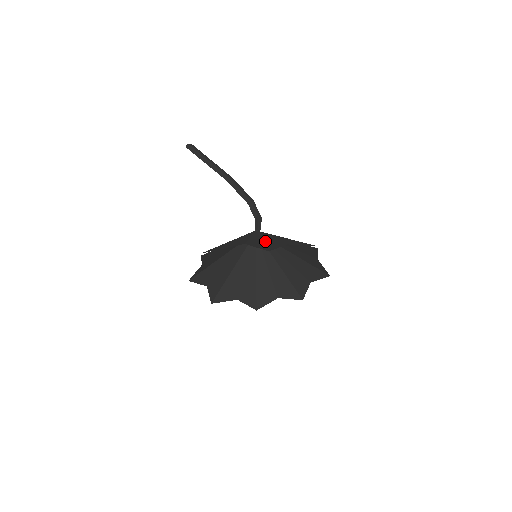
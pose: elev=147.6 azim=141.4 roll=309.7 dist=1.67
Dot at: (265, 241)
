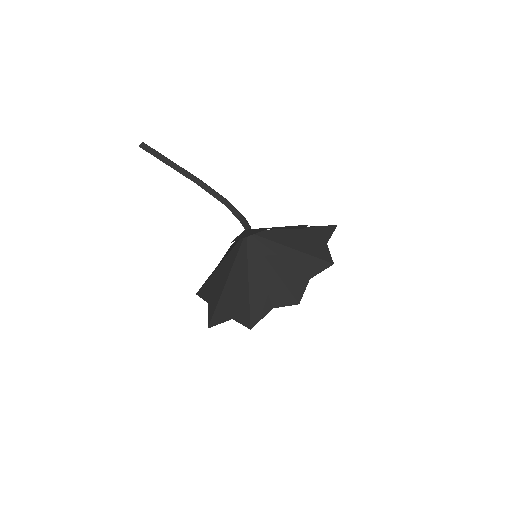
Dot at: (279, 228)
